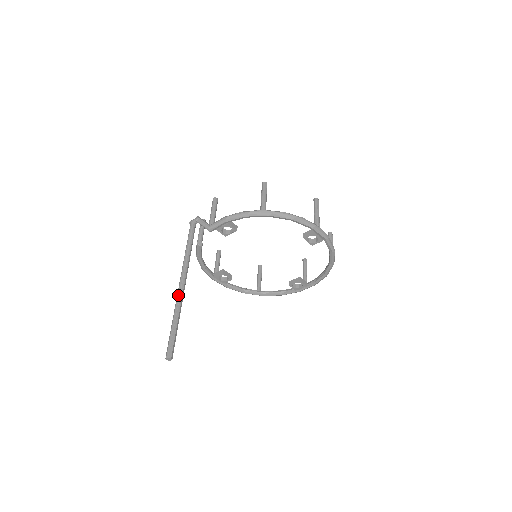
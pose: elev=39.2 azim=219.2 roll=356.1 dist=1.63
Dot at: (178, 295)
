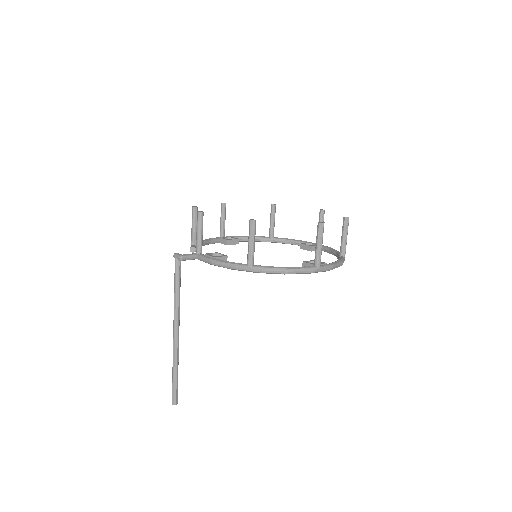
Dot at: (173, 348)
